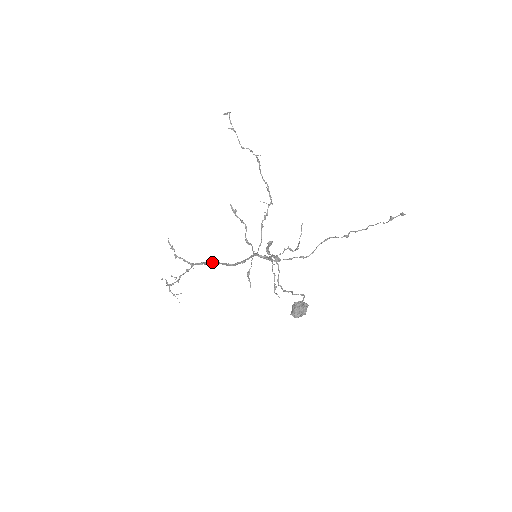
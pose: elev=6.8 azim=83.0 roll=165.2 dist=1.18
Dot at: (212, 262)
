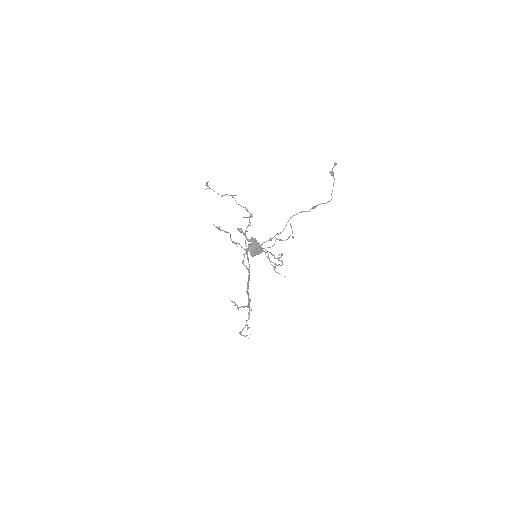
Dot at: (247, 287)
